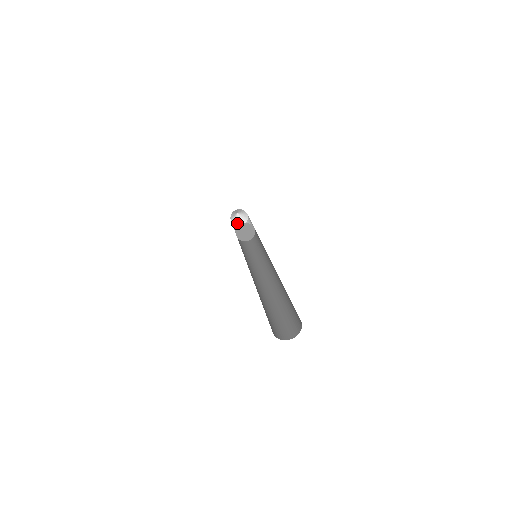
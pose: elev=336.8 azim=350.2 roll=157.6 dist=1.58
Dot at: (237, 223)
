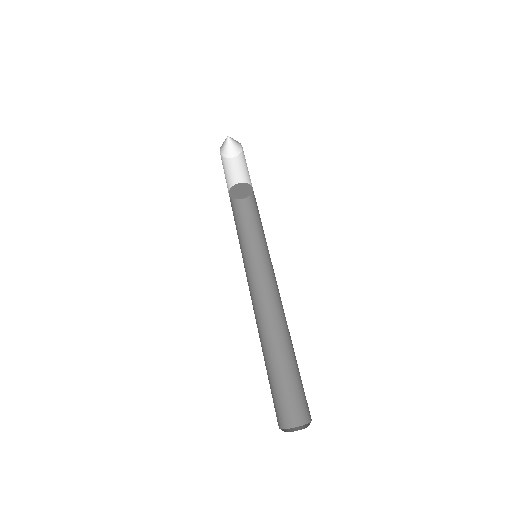
Dot at: (231, 153)
